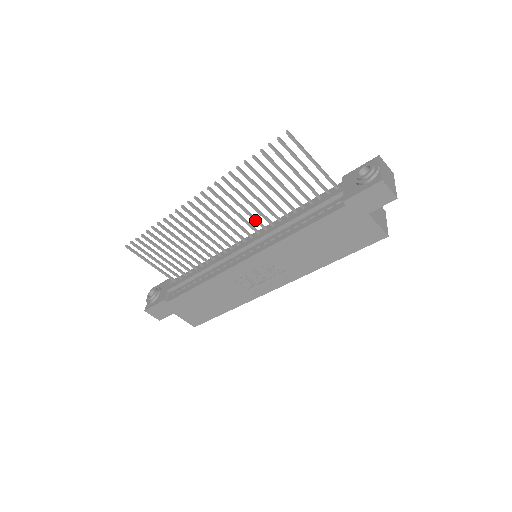
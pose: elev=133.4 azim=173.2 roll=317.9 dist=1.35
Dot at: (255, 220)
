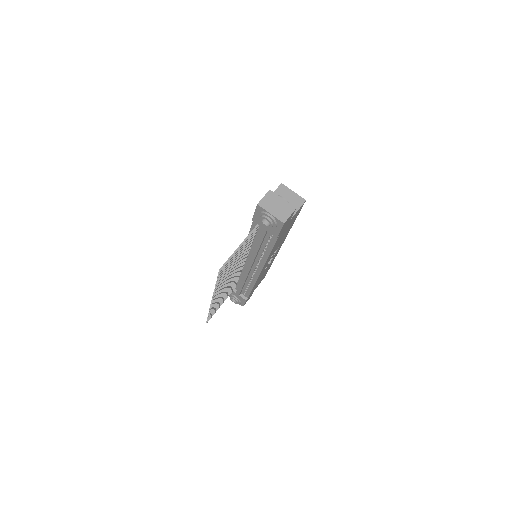
Dot at: (240, 263)
